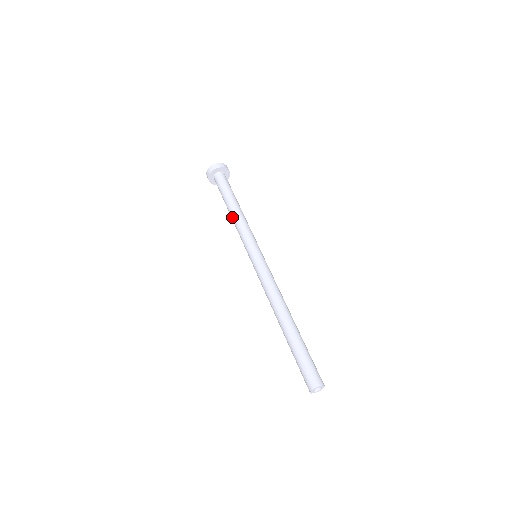
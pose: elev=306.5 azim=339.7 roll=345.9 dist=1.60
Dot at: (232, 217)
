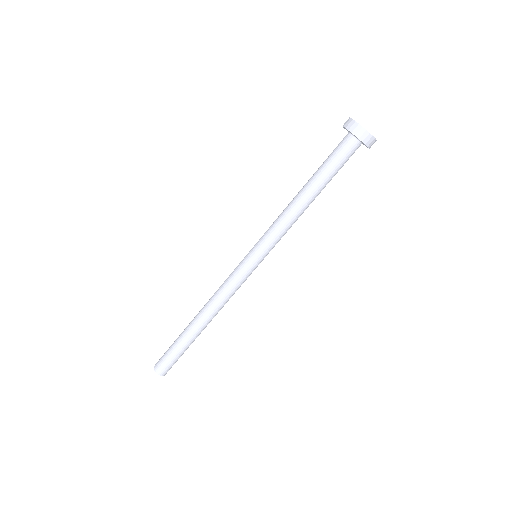
Dot at: (293, 199)
